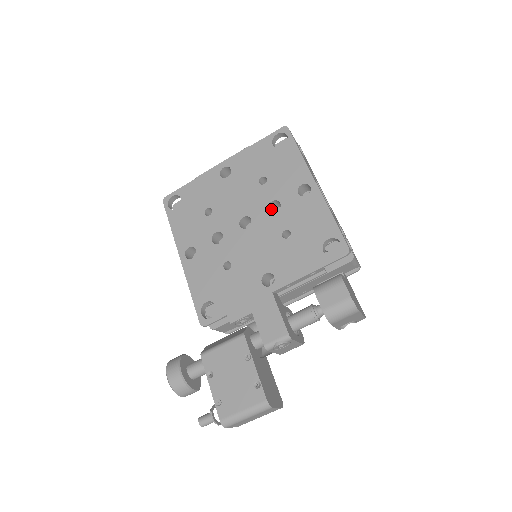
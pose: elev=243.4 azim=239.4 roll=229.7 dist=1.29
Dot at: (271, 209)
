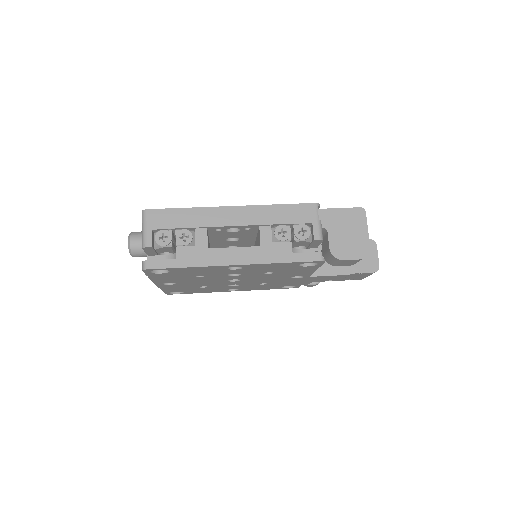
Dot at: occluded
